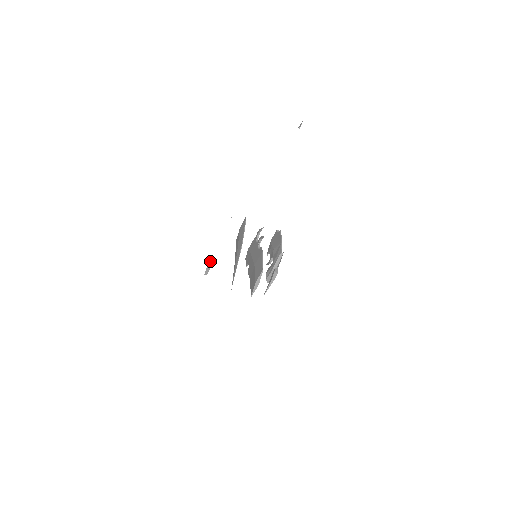
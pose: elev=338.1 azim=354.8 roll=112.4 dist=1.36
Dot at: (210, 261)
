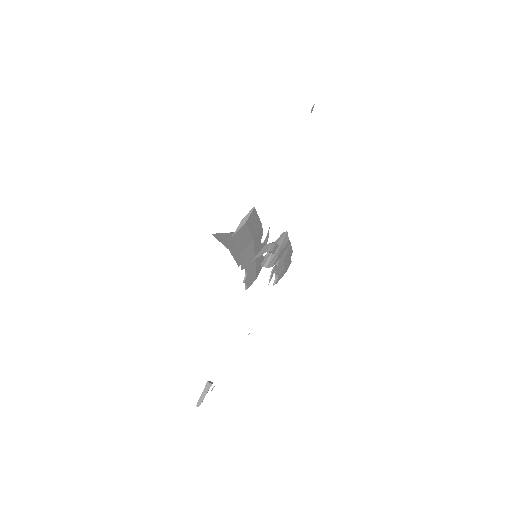
Dot at: (209, 381)
